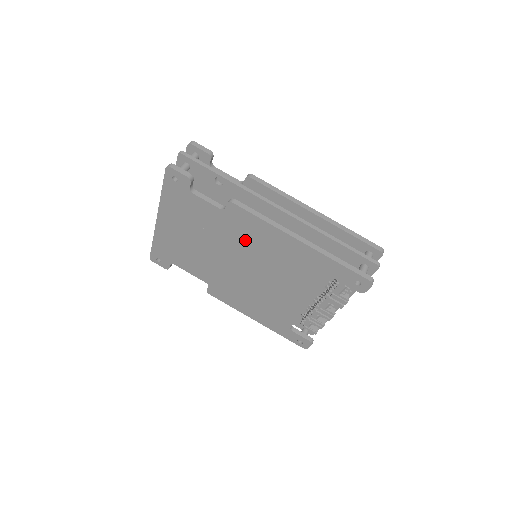
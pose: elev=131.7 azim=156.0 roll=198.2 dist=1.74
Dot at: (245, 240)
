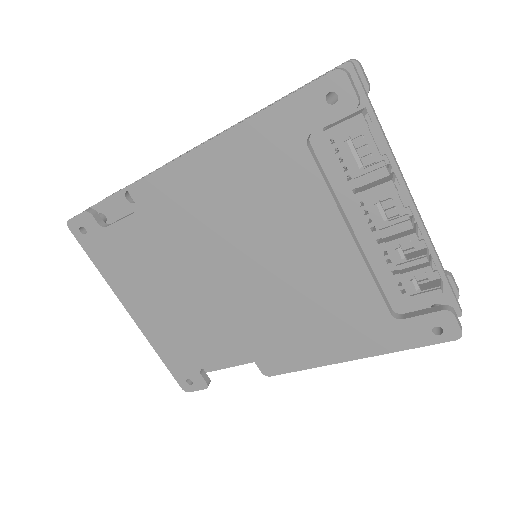
Dot at: (191, 224)
